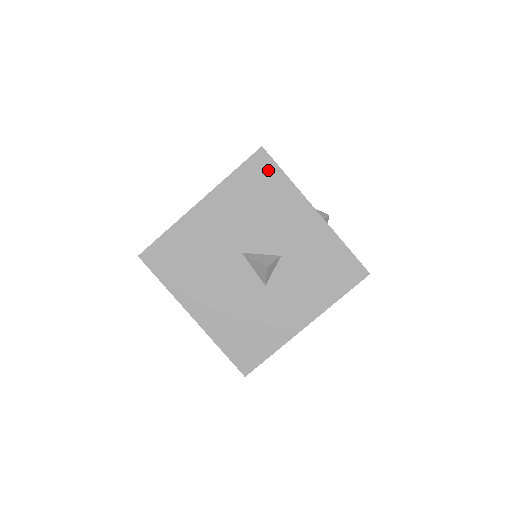
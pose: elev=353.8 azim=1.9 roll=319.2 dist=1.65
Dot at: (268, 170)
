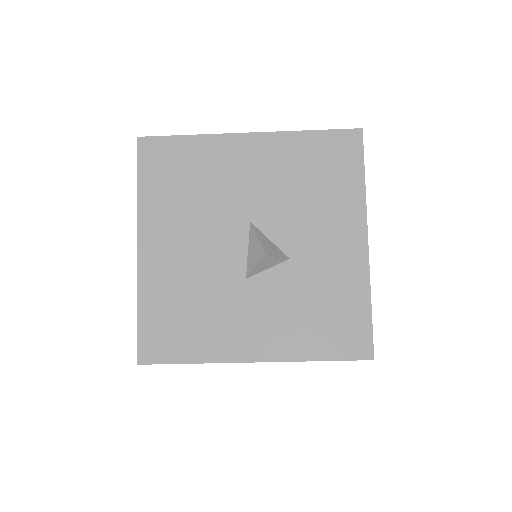
Dot at: (349, 157)
